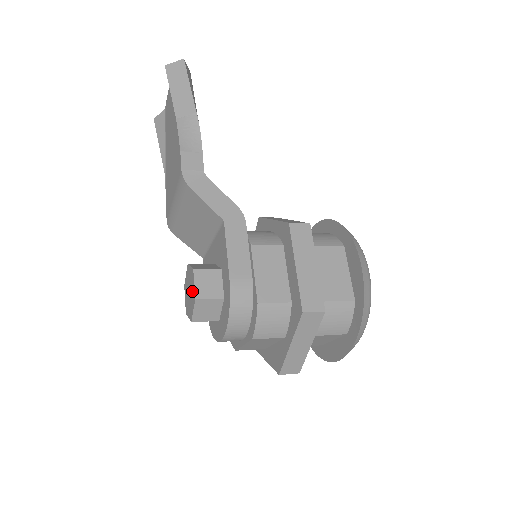
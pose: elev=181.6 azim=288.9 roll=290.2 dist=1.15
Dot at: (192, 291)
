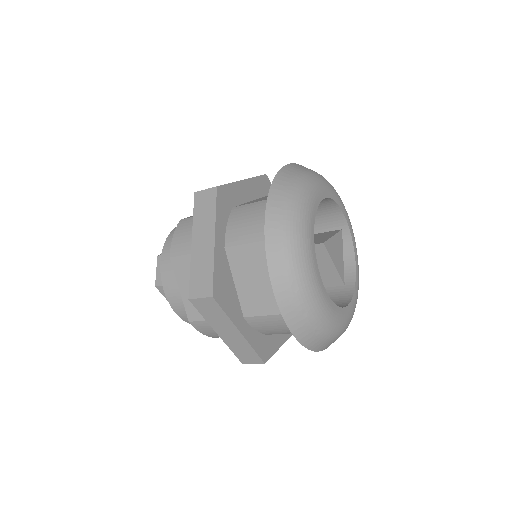
Dot at: occluded
